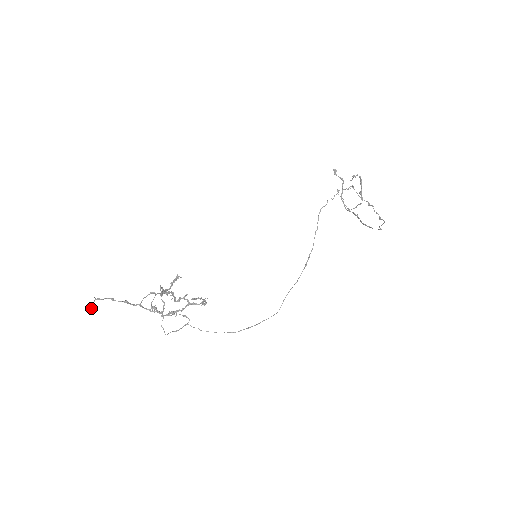
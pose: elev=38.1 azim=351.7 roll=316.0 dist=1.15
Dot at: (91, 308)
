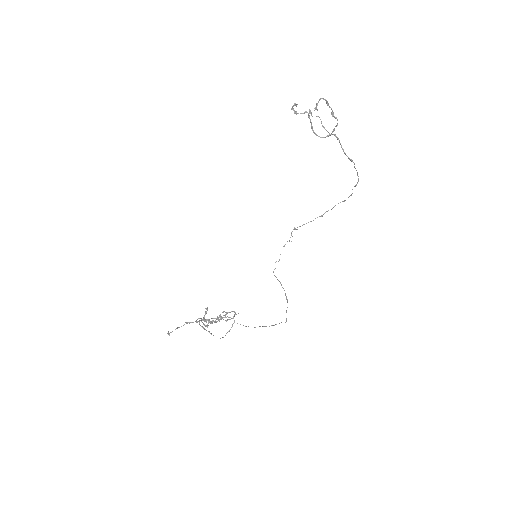
Dot at: (169, 334)
